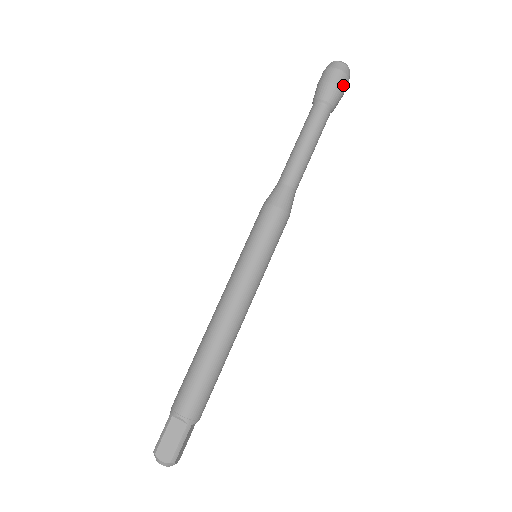
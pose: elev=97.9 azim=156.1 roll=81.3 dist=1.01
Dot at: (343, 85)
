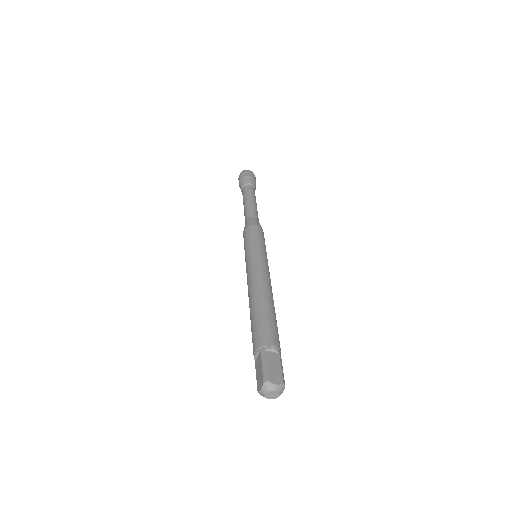
Dot at: occluded
